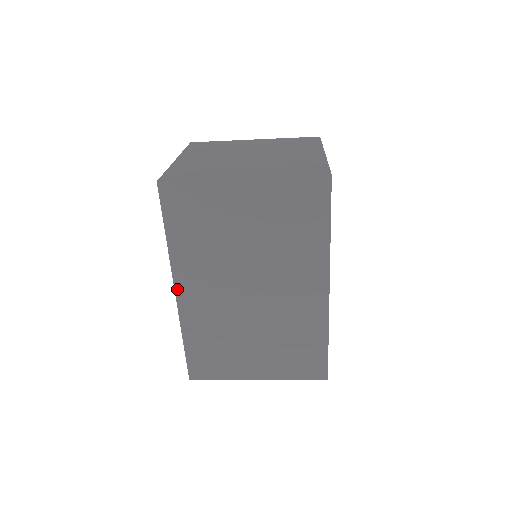
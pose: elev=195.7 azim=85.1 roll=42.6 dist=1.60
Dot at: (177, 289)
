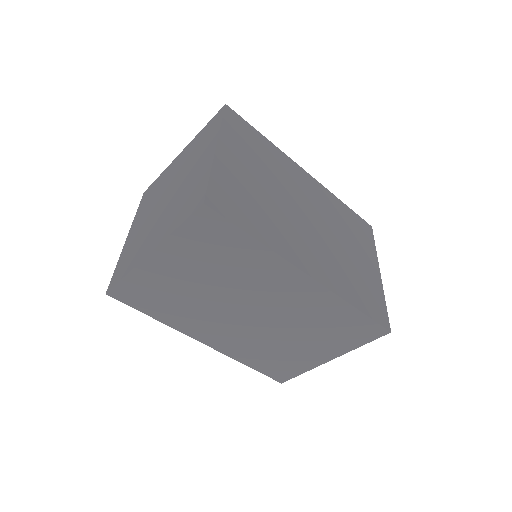
Dot at: (202, 341)
